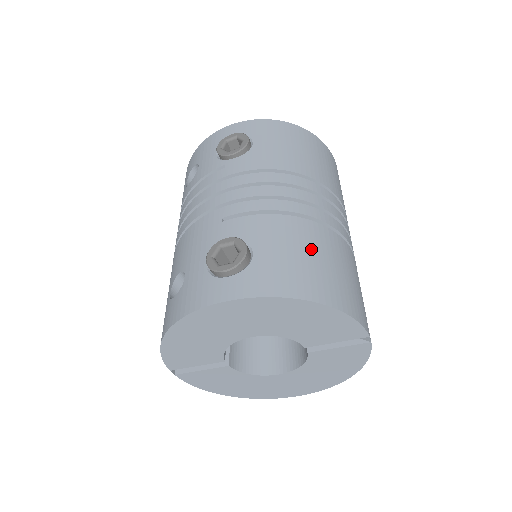
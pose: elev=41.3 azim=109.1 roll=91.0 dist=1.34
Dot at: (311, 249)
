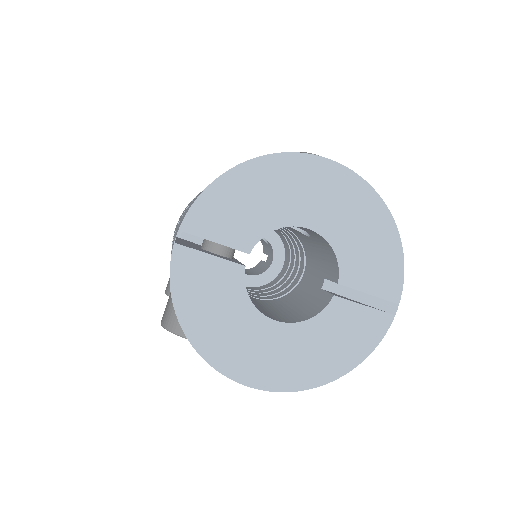
Dot at: occluded
